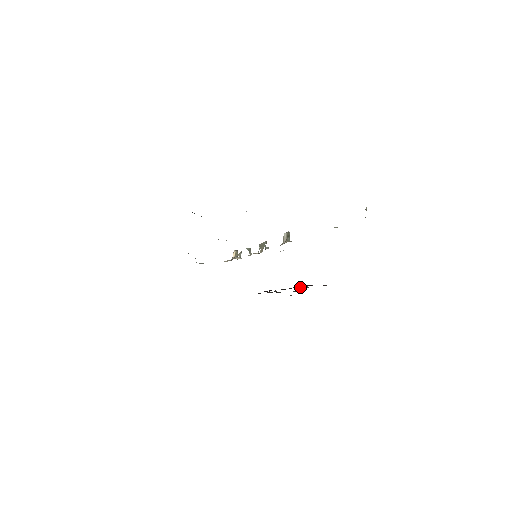
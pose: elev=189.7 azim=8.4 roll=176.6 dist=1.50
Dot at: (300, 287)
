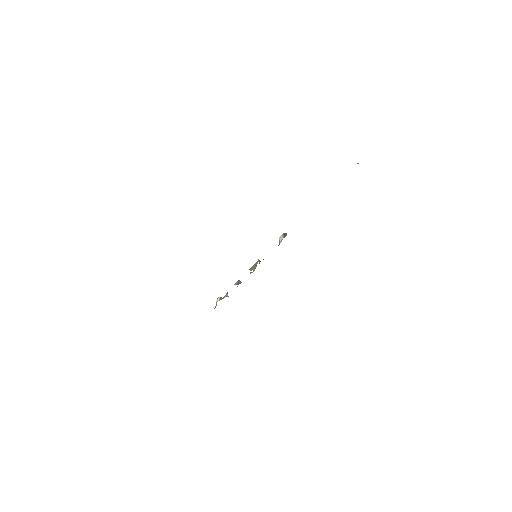
Dot at: occluded
